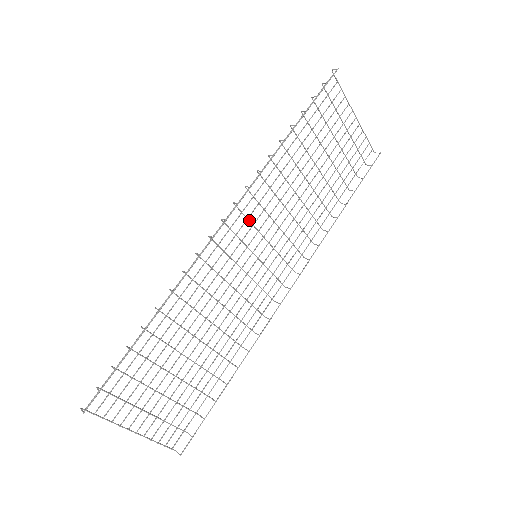
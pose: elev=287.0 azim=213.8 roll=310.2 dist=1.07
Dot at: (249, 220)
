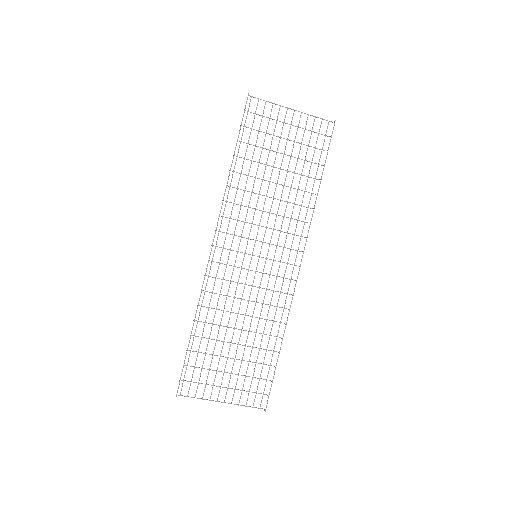
Dot at: (235, 235)
